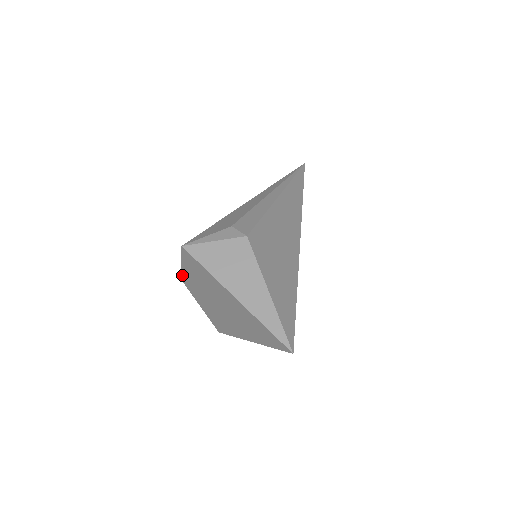
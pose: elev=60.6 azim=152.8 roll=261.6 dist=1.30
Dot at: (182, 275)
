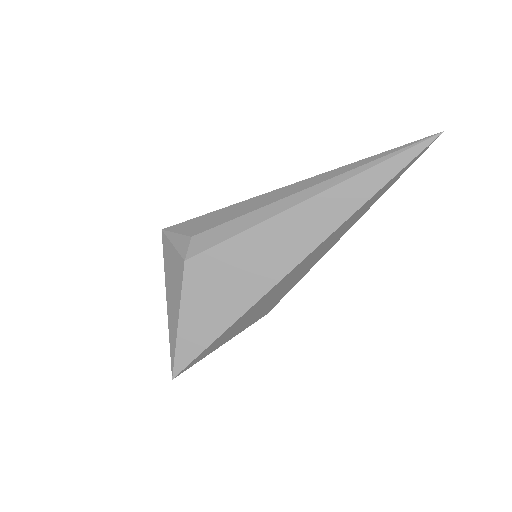
Dot at: occluded
